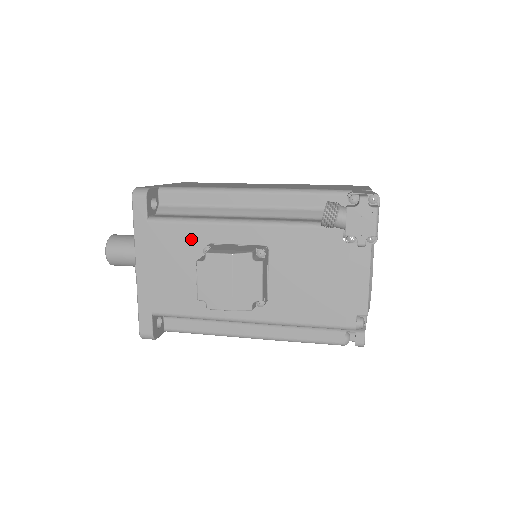
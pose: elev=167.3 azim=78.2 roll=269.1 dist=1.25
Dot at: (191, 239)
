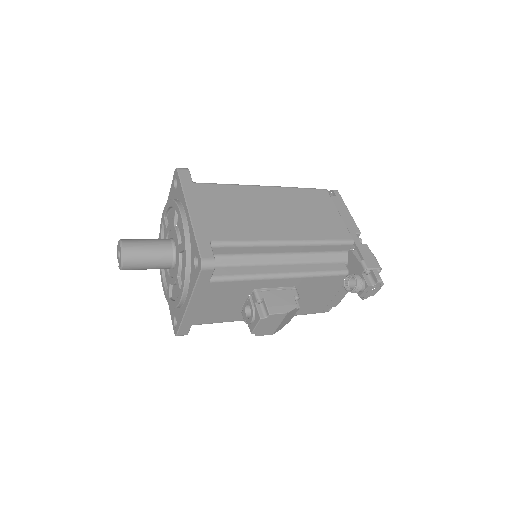
Dot at: (242, 288)
